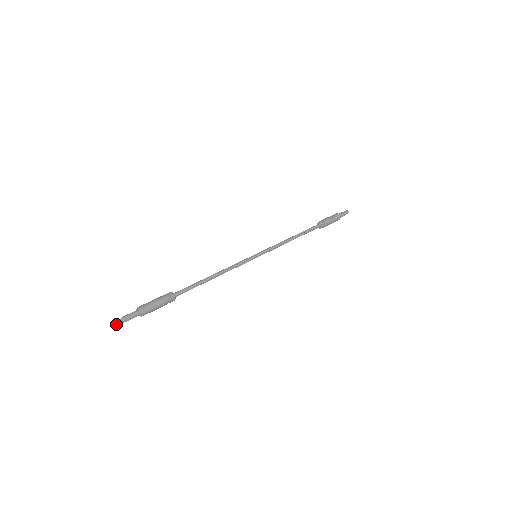
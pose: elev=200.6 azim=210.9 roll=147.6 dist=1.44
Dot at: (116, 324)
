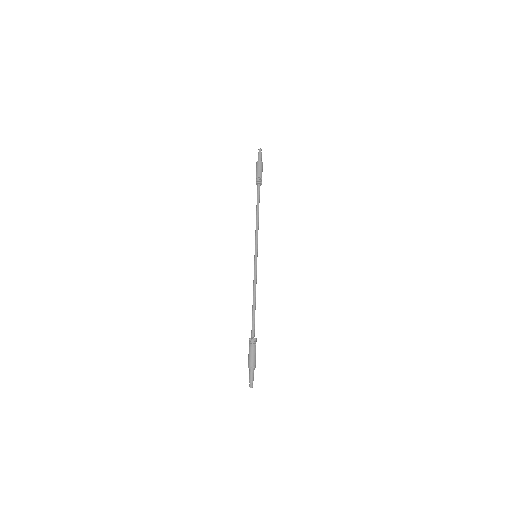
Dot at: occluded
